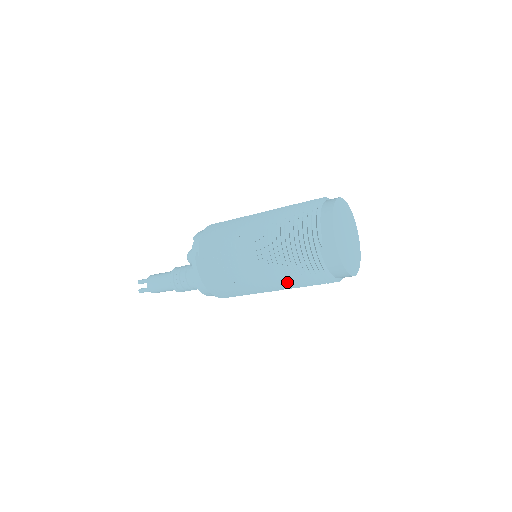
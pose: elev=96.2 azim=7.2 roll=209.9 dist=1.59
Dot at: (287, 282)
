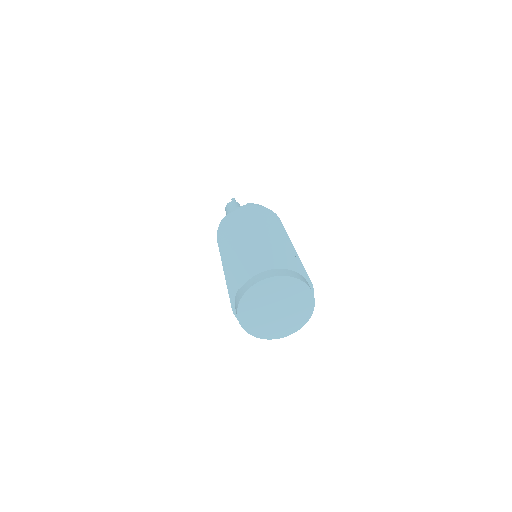
Dot at: occluded
